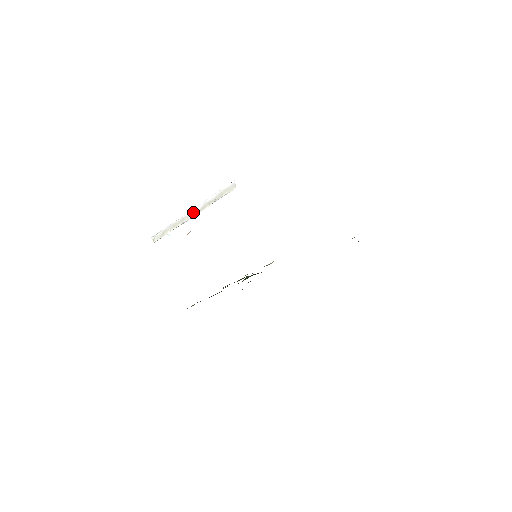
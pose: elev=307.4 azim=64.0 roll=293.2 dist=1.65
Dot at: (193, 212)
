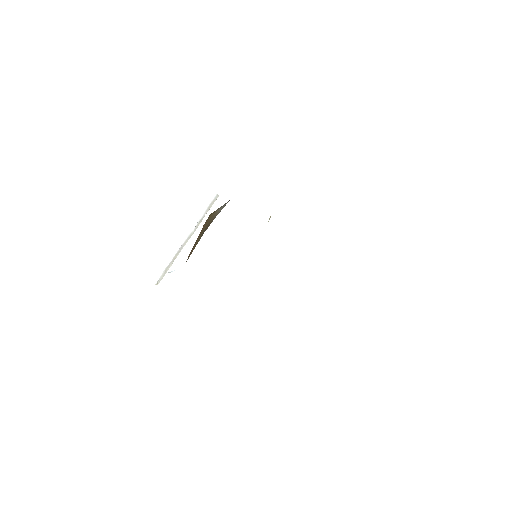
Dot at: (189, 237)
